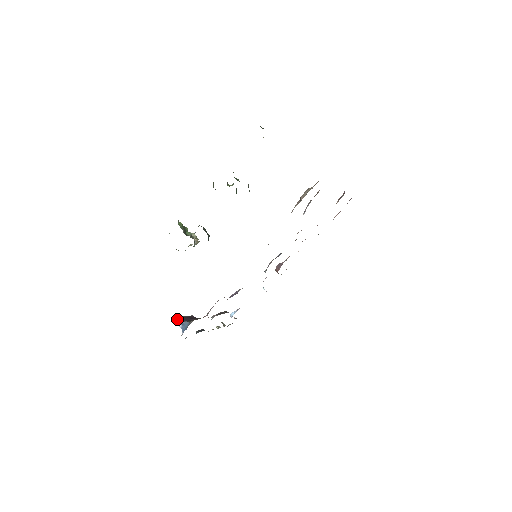
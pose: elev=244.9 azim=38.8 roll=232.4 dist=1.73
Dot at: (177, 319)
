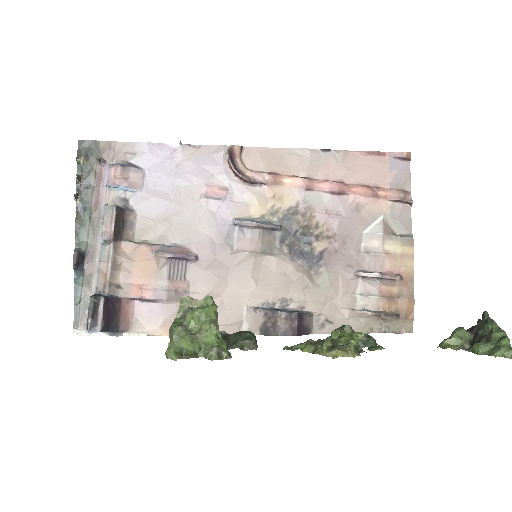
Dot at: (87, 324)
